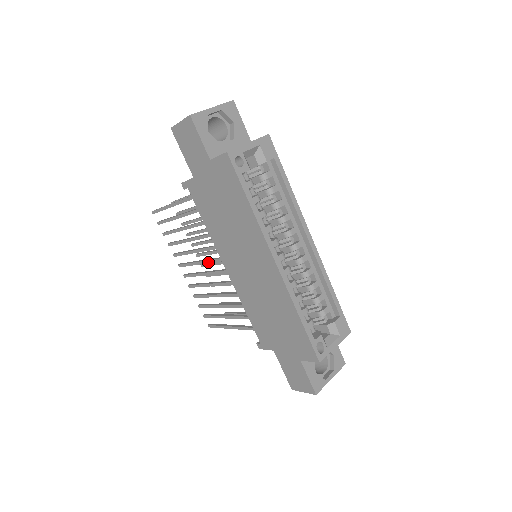
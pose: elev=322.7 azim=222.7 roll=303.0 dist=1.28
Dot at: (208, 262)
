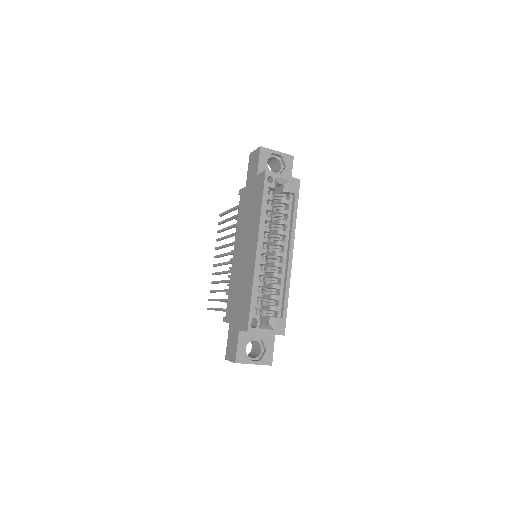
Dot at: (229, 253)
